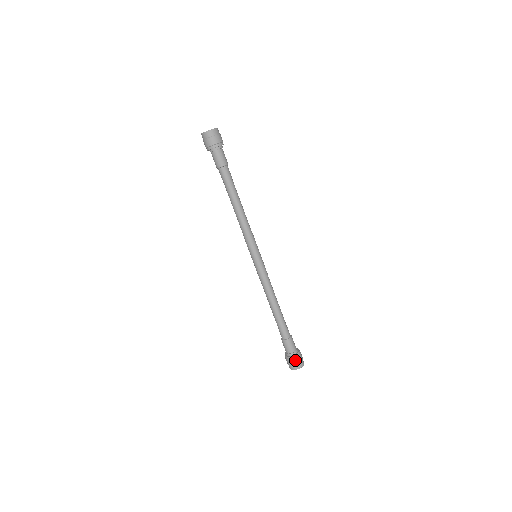
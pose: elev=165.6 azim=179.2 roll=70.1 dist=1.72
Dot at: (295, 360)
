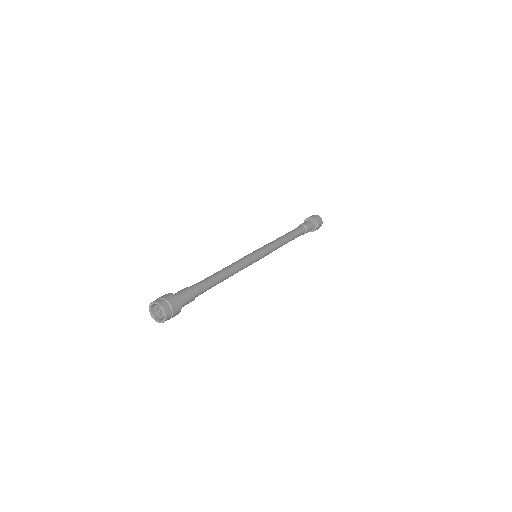
Dot at: (319, 226)
